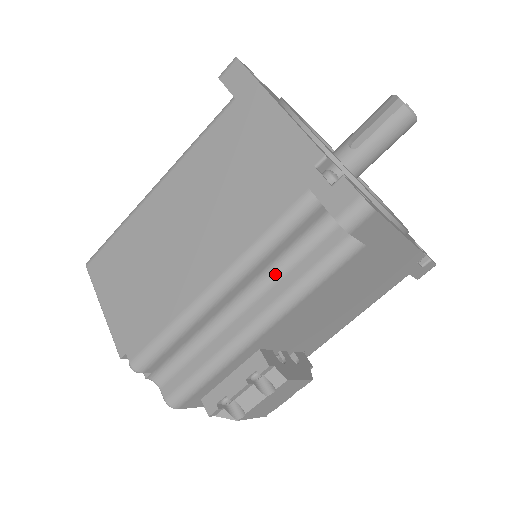
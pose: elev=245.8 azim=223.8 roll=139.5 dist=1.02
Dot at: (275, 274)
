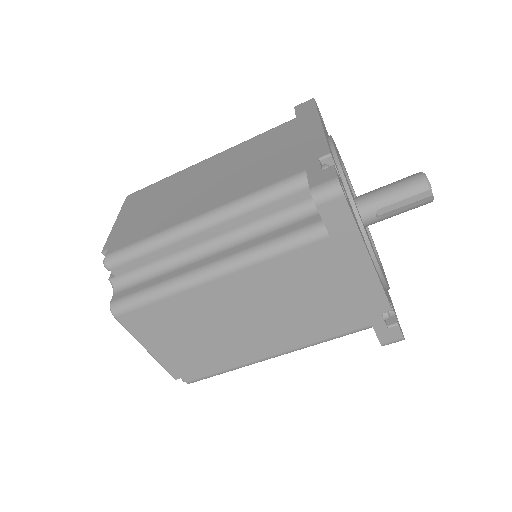
Dot at: occluded
